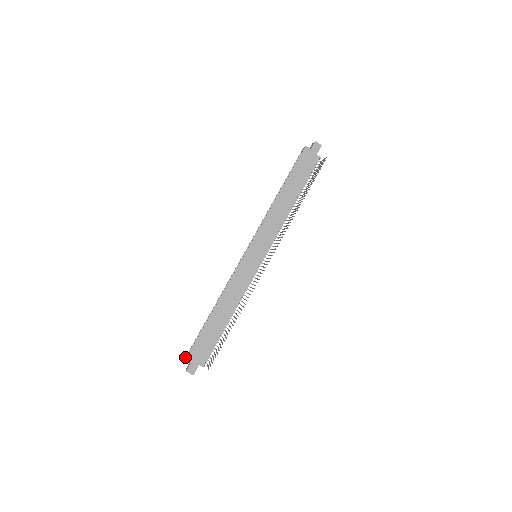
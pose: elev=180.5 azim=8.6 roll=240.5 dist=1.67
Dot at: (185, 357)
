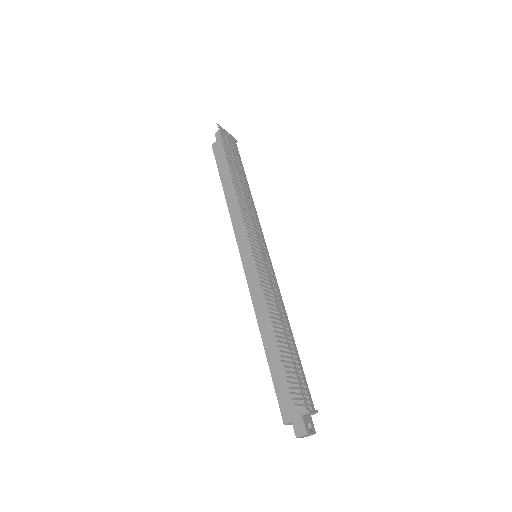
Dot at: occluded
